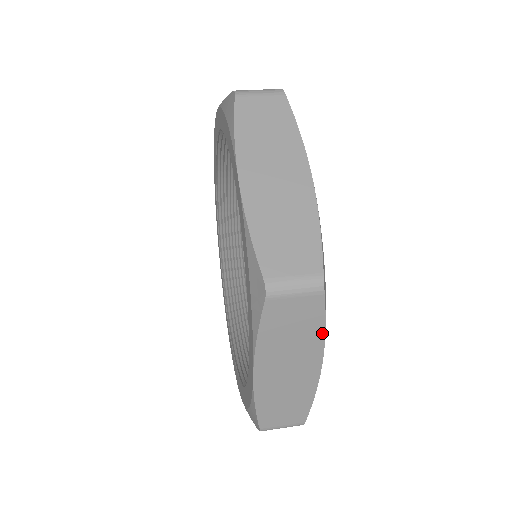
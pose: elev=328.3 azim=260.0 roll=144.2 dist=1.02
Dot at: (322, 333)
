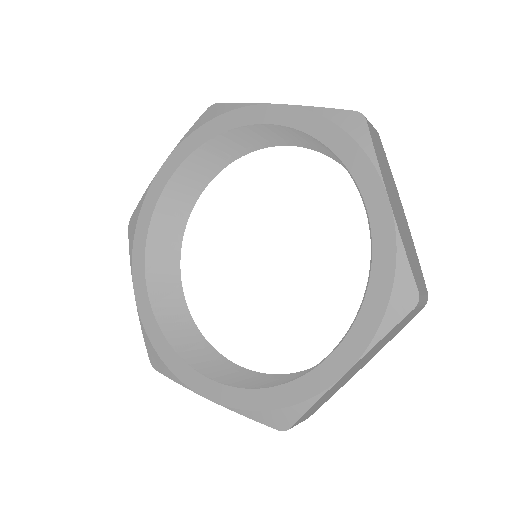
Dot at: (391, 173)
